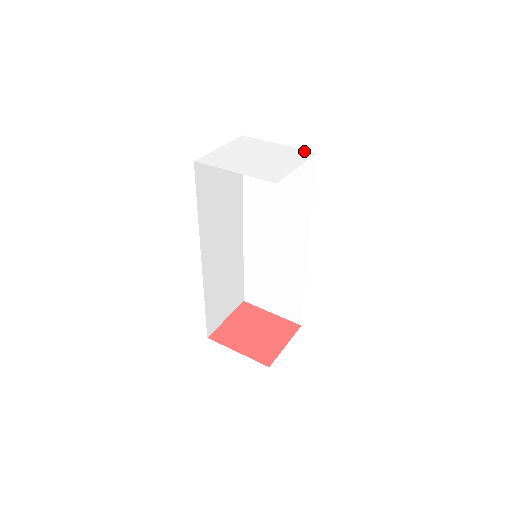
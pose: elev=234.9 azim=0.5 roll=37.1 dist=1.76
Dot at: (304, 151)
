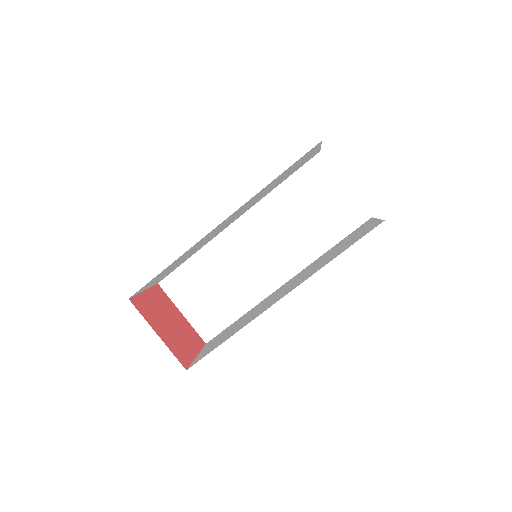
Dot at: occluded
